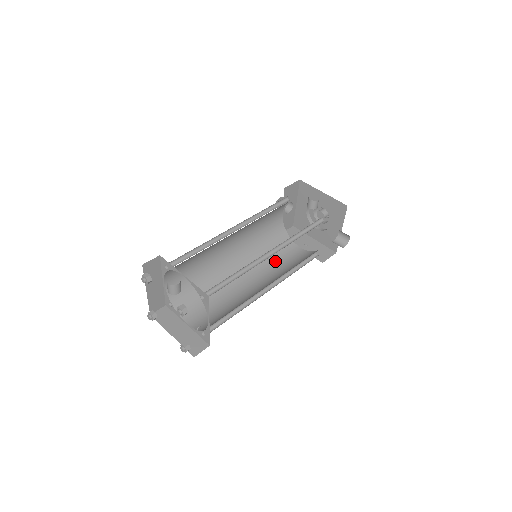
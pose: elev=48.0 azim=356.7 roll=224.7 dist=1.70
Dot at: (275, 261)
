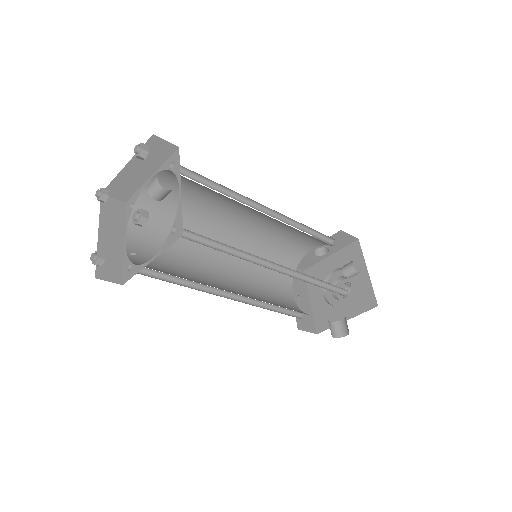
Dot at: (261, 281)
